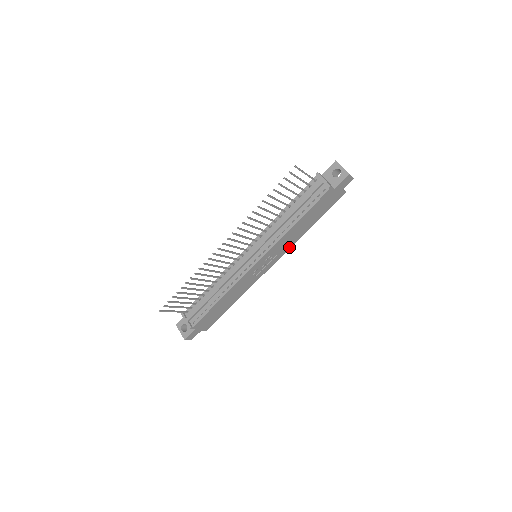
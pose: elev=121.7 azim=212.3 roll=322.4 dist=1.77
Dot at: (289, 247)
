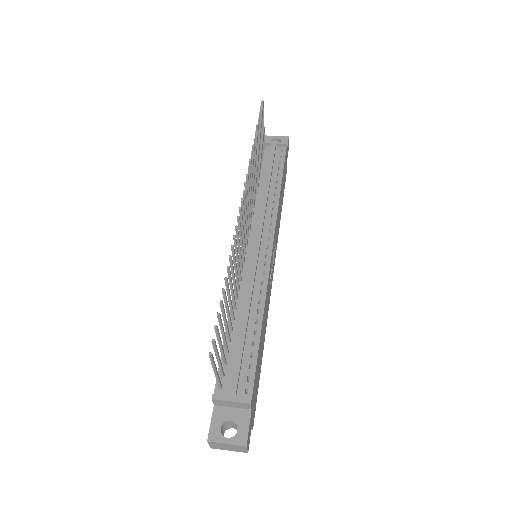
Dot at: (277, 240)
